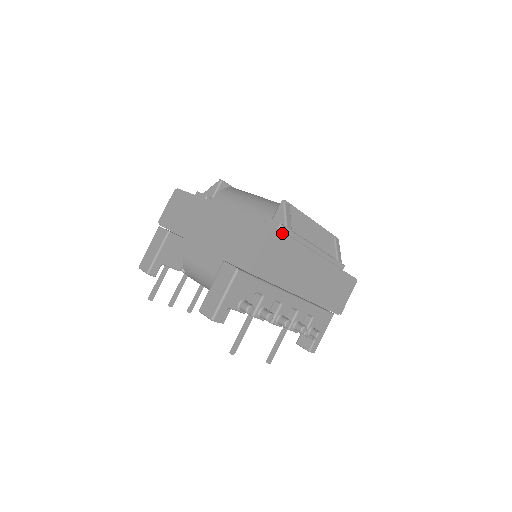
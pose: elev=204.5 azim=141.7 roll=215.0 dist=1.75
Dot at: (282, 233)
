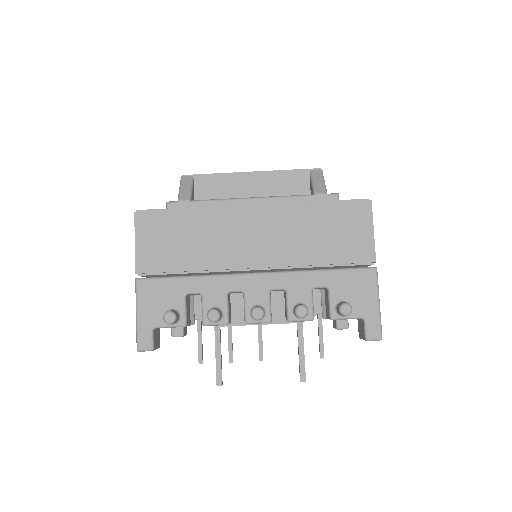
Dot at: (160, 210)
